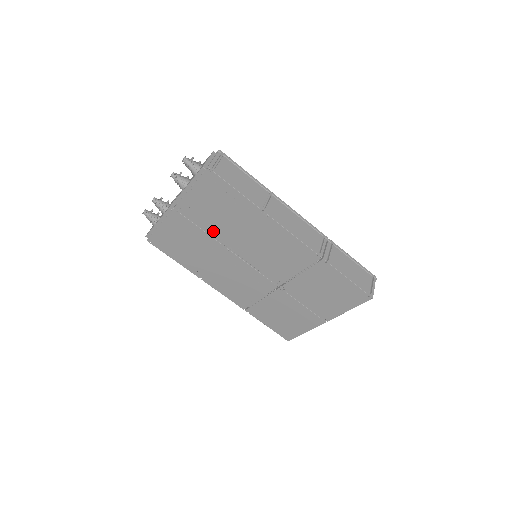
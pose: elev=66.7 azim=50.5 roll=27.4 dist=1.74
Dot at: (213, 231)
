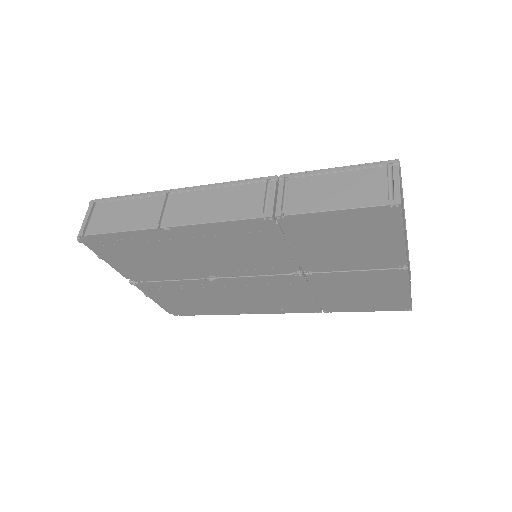
Dot at: (178, 275)
